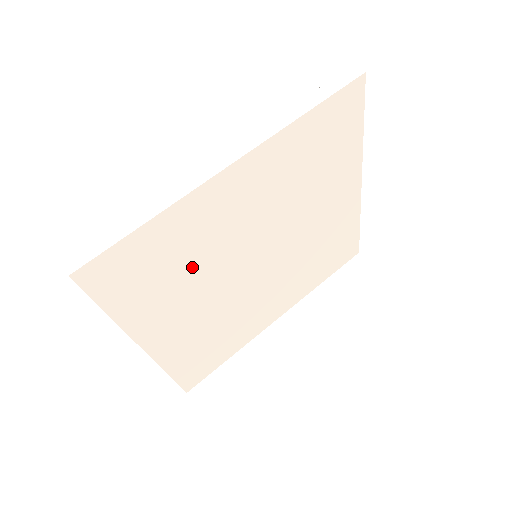
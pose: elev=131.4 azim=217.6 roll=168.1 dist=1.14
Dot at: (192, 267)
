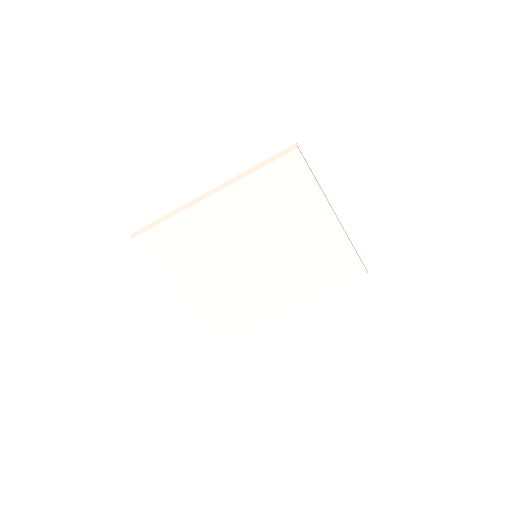
Dot at: (202, 251)
